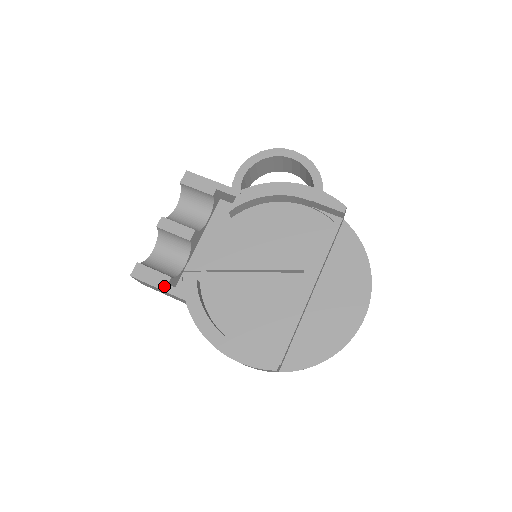
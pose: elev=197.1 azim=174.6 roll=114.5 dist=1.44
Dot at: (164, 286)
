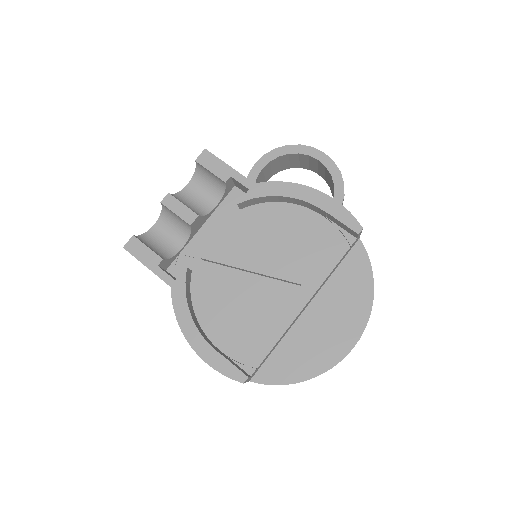
Dot at: (154, 267)
